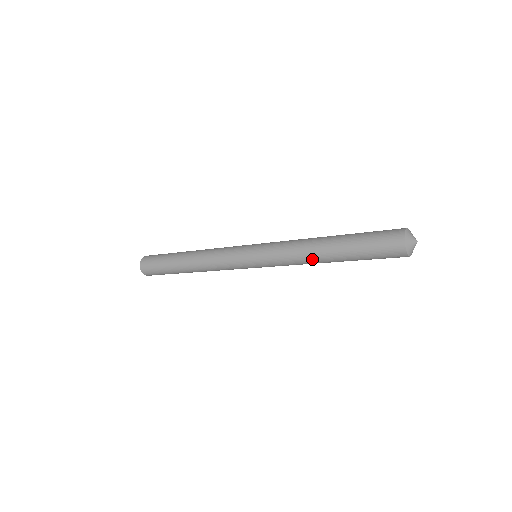
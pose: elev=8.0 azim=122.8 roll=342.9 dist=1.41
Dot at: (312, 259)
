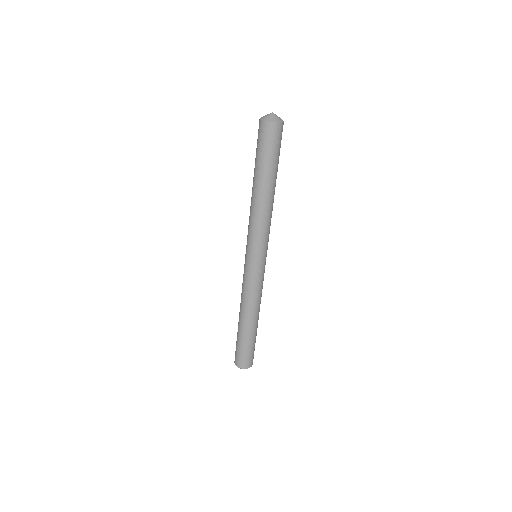
Dot at: (265, 205)
